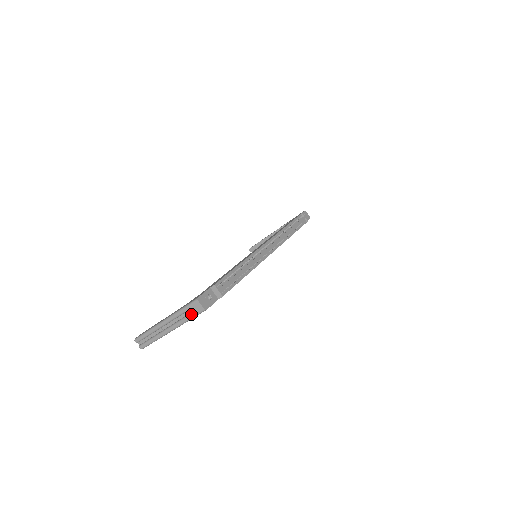
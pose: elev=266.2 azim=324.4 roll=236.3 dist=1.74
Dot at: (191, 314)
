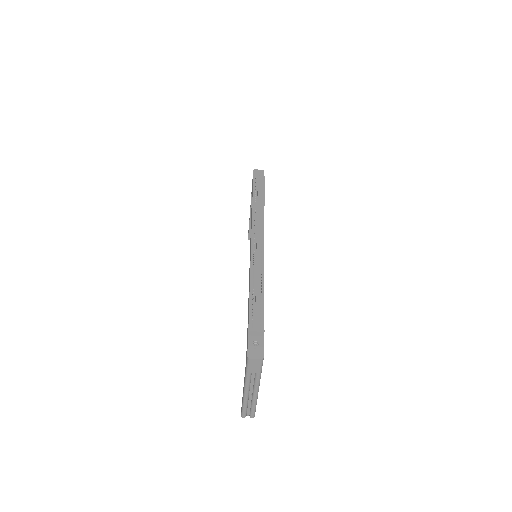
Dot at: (257, 370)
